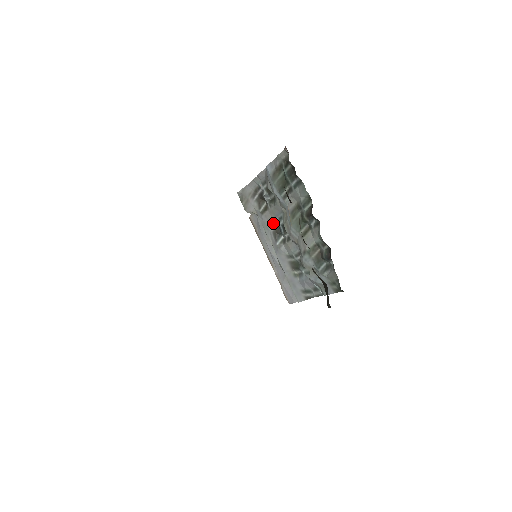
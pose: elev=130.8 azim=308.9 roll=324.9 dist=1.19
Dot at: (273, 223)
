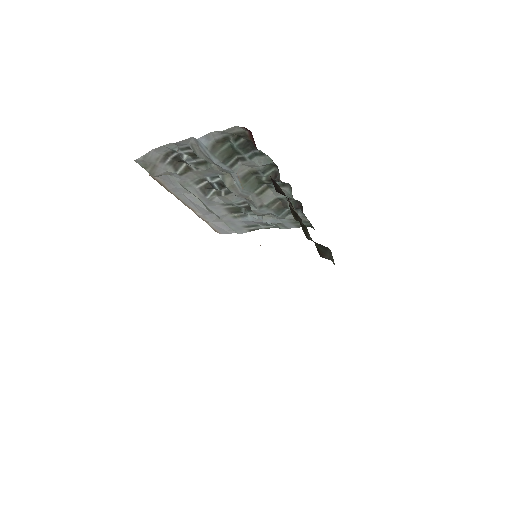
Dot at: (199, 181)
